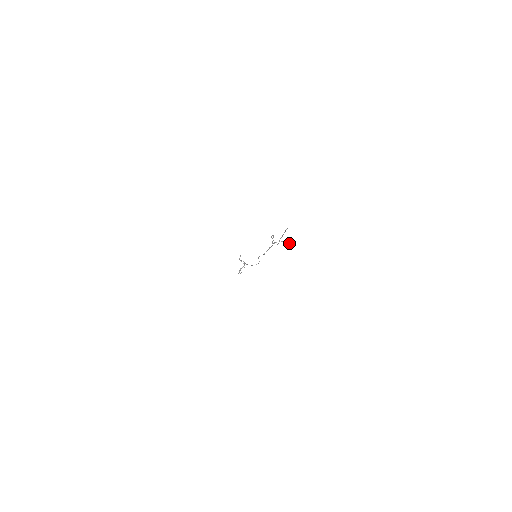
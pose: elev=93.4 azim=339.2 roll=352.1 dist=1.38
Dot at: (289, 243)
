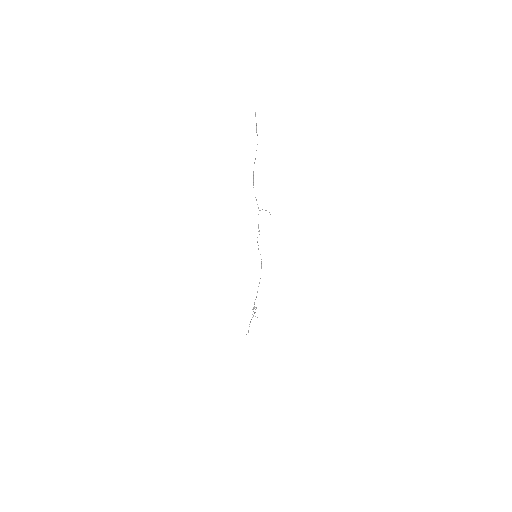
Dot at: occluded
